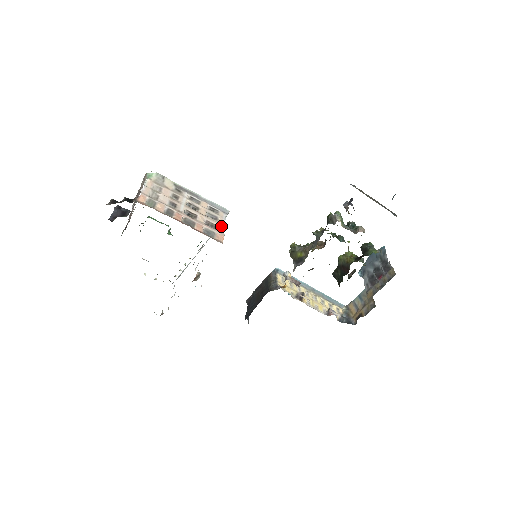
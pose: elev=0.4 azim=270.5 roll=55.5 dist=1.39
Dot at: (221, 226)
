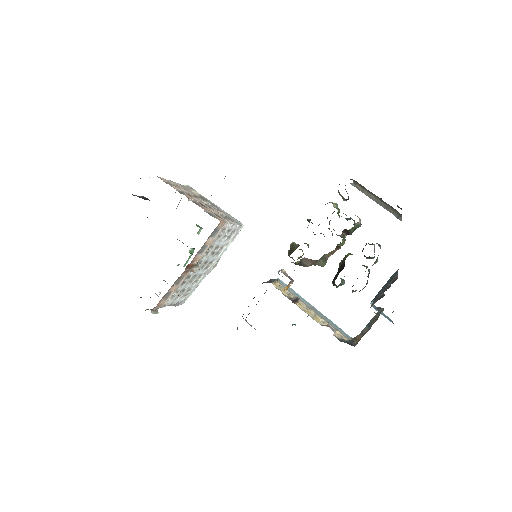
Dot at: (227, 221)
